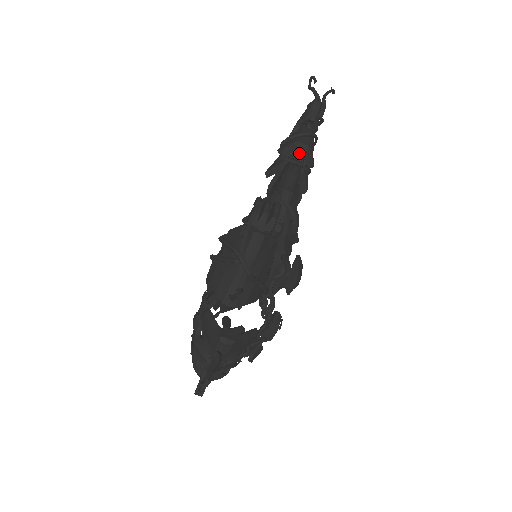
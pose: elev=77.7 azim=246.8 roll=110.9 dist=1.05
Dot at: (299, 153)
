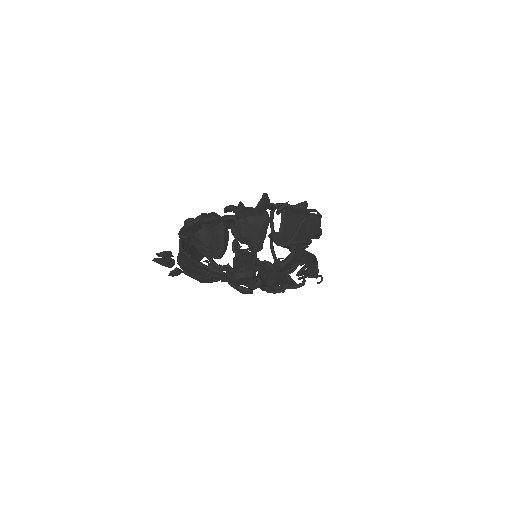
Dot at: occluded
